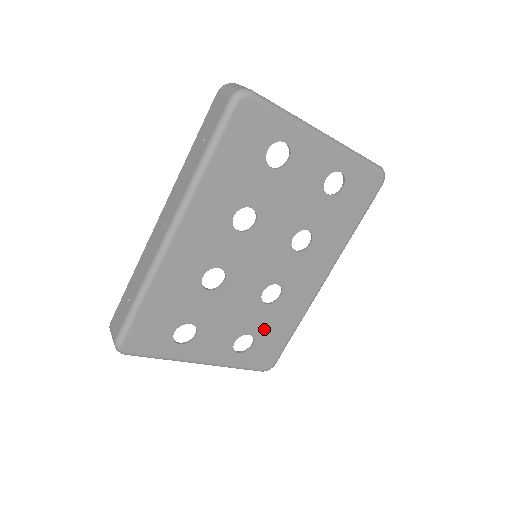
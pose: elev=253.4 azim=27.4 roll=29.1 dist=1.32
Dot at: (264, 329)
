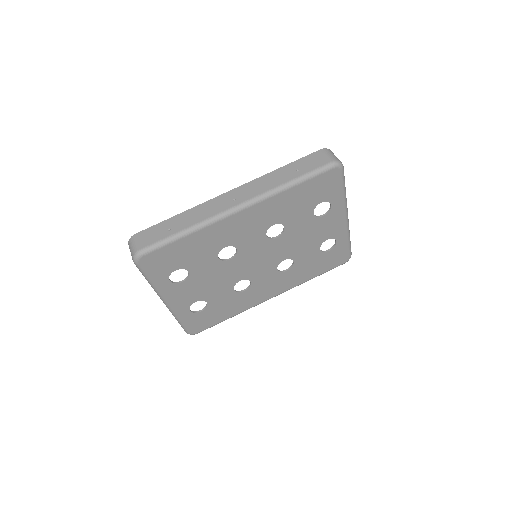
Dot at: (217, 305)
